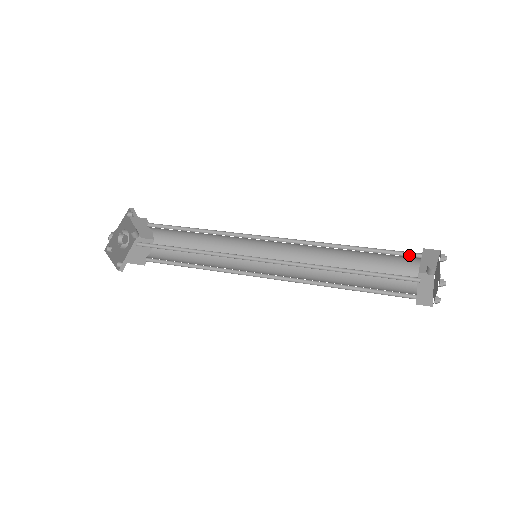
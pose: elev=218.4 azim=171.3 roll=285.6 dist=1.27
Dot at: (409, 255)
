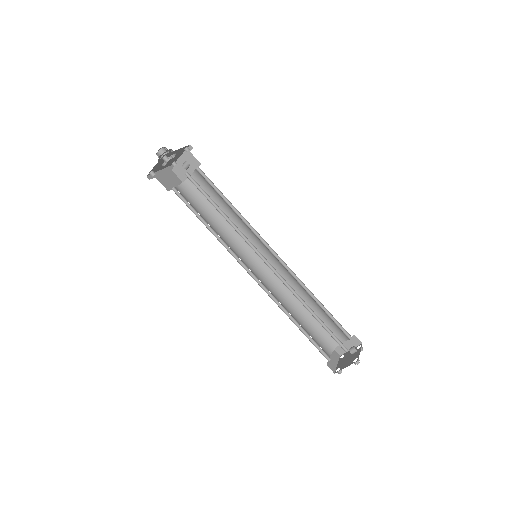
Dot at: (344, 332)
